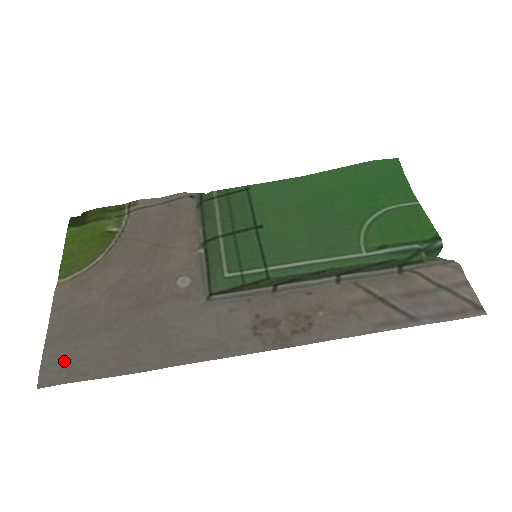
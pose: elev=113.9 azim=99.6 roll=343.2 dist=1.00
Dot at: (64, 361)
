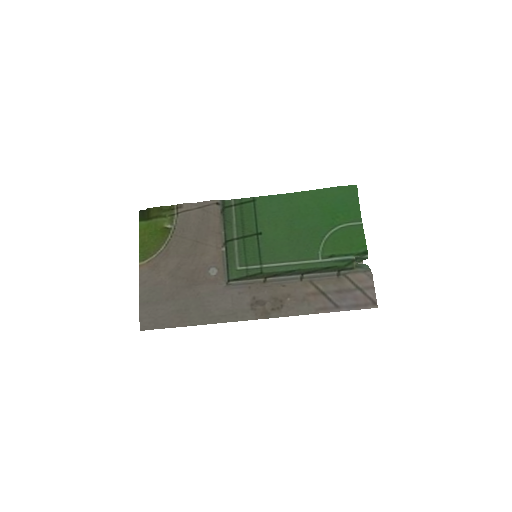
Dot at: (152, 317)
